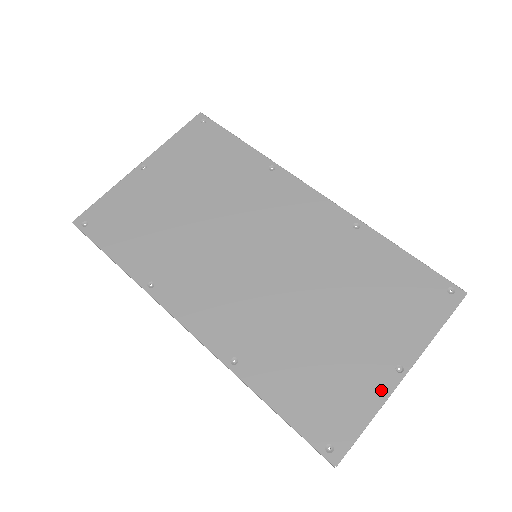
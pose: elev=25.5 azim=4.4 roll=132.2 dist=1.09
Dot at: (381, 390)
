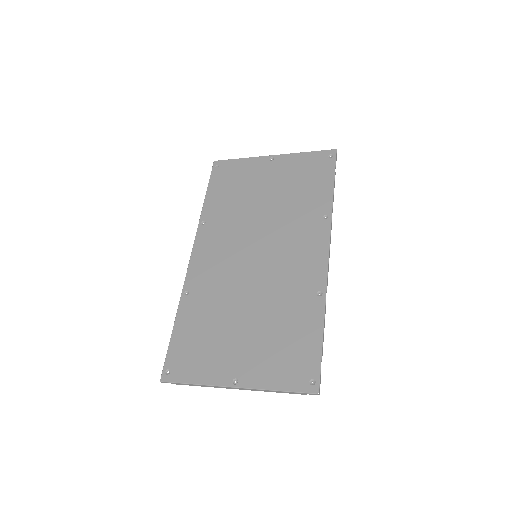
Dot at: (216, 379)
